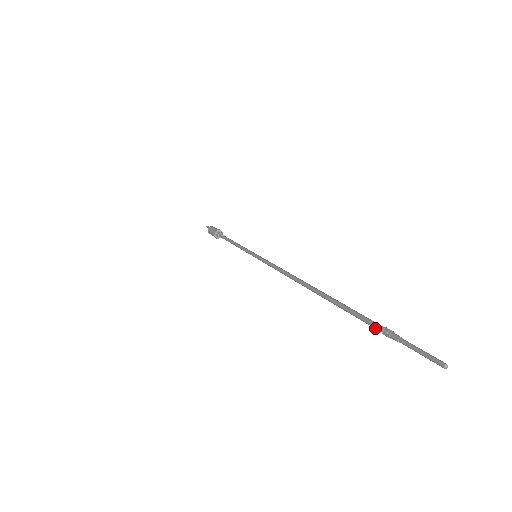
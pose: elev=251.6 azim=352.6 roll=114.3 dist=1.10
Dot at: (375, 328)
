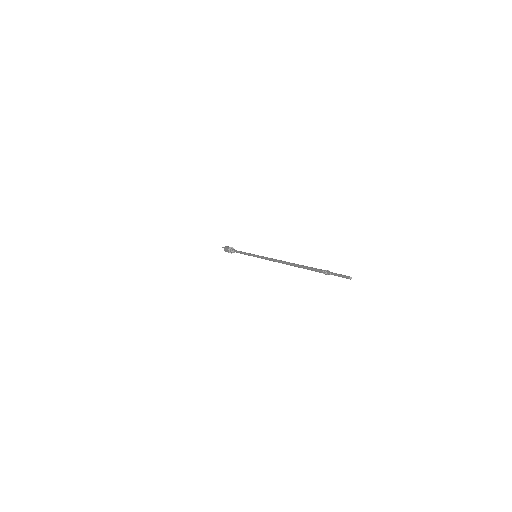
Dot at: occluded
